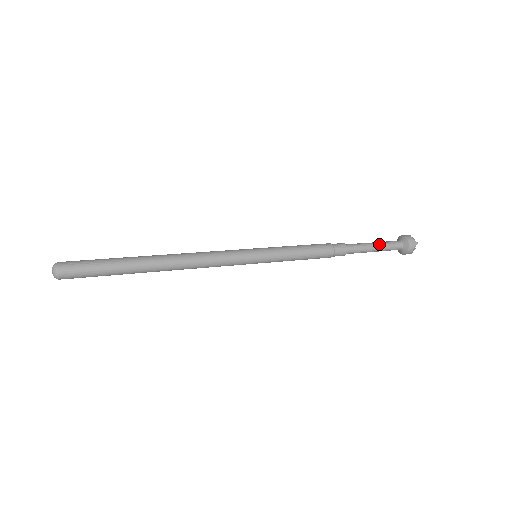
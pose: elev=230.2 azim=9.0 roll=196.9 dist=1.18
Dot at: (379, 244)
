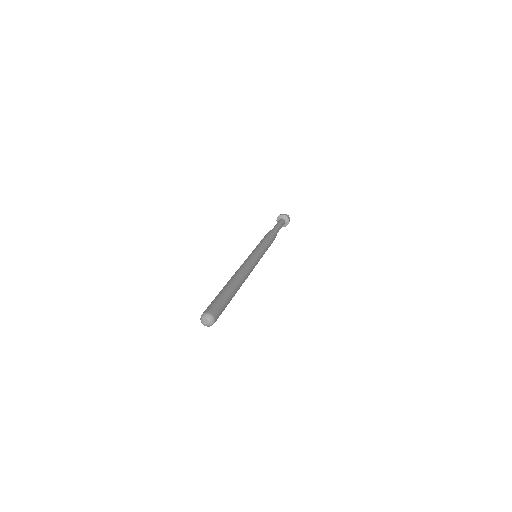
Dot at: (279, 223)
